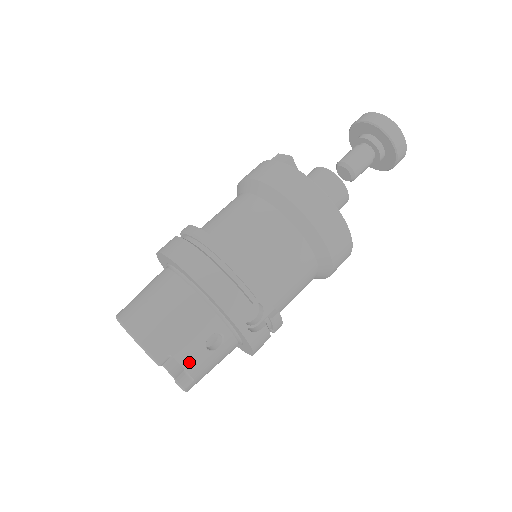
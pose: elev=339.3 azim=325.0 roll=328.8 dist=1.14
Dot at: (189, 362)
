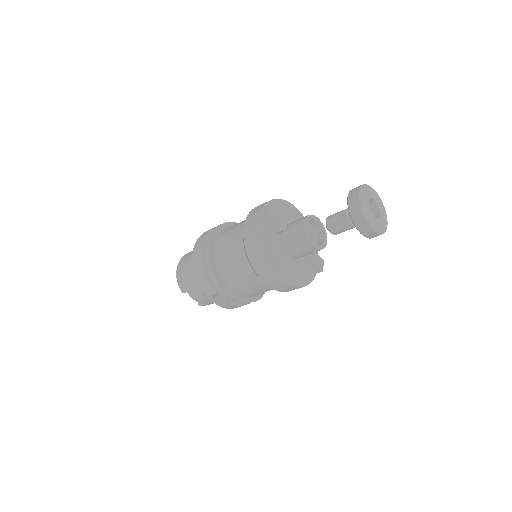
Dot at: (195, 298)
